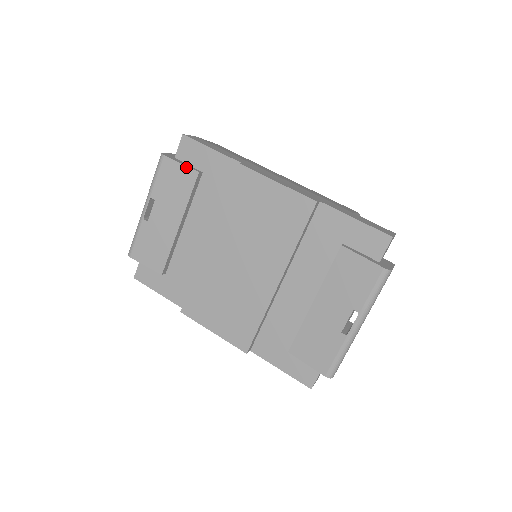
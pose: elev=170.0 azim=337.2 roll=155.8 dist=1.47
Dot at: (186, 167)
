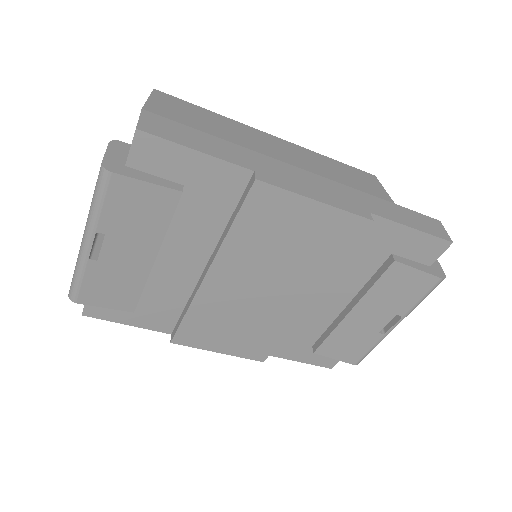
Dot at: (158, 187)
